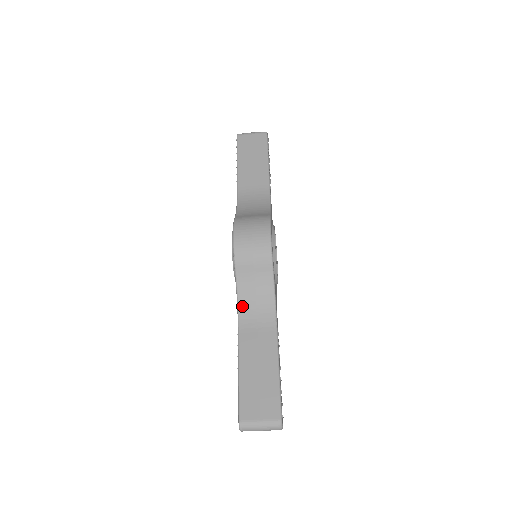
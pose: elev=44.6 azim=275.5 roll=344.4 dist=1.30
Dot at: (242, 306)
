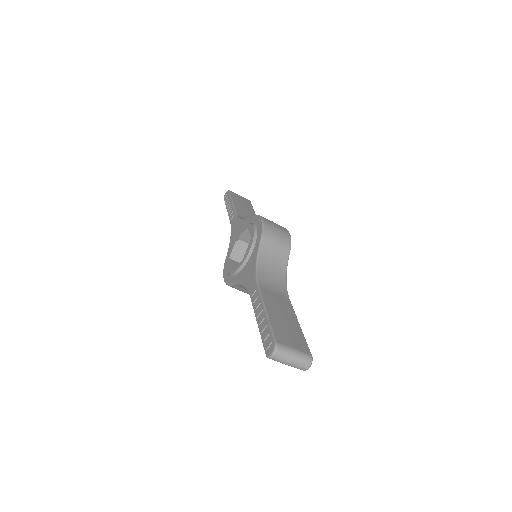
Dot at: (261, 271)
